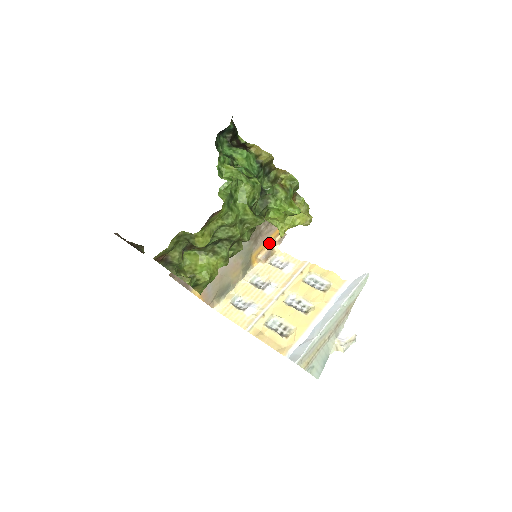
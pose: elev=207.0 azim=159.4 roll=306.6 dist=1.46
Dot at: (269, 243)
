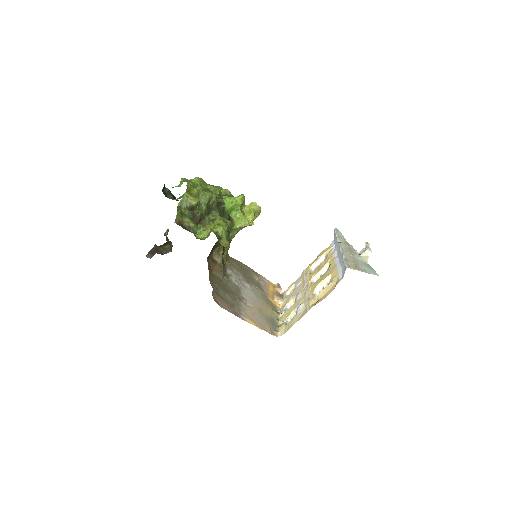
Dot at: (274, 292)
